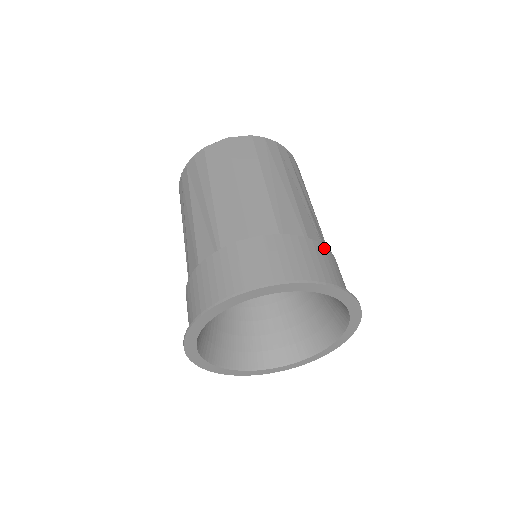
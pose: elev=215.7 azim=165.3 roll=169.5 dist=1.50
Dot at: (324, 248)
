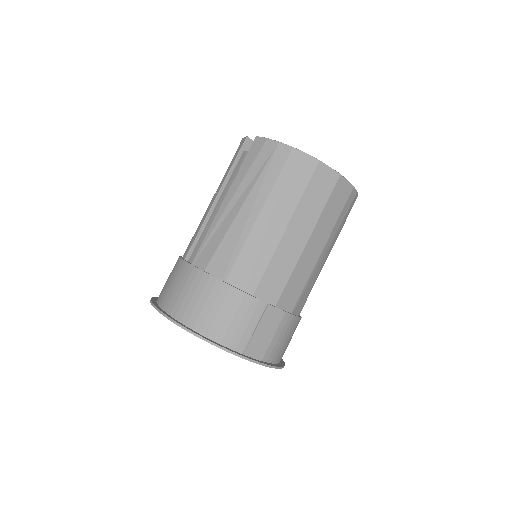
Dot at: occluded
